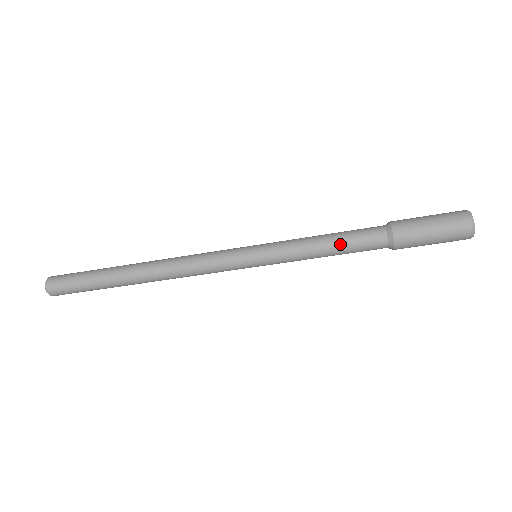
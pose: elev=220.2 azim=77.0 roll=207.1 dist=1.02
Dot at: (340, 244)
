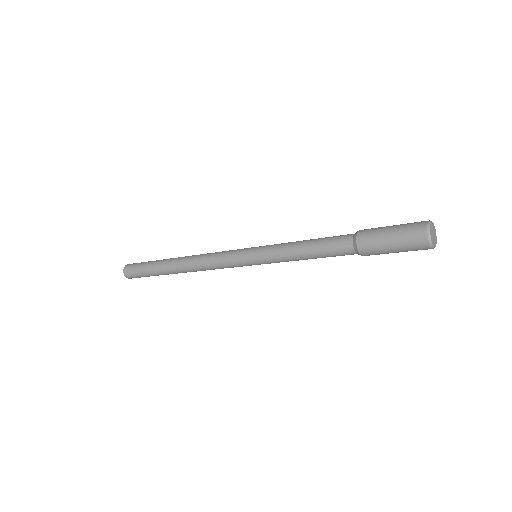
Dot at: (318, 257)
